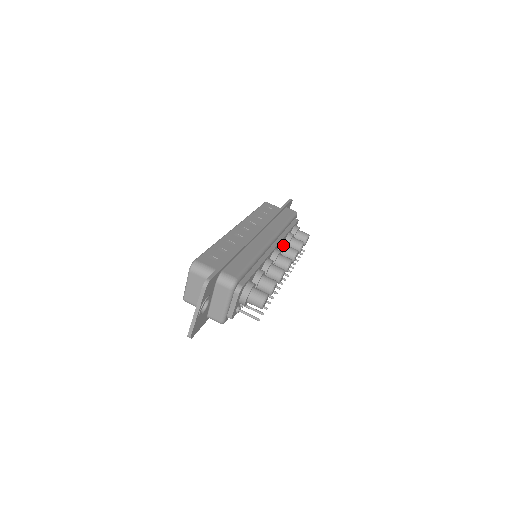
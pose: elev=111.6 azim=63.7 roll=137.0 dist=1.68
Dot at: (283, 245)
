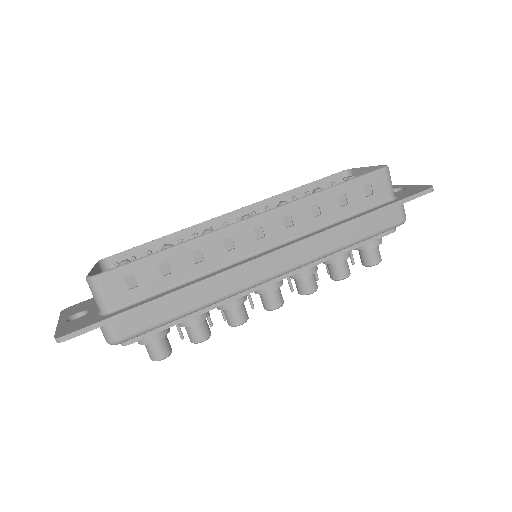
Dot at: (300, 275)
